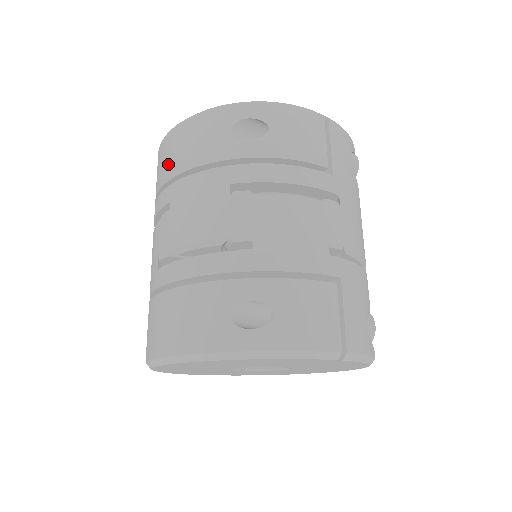
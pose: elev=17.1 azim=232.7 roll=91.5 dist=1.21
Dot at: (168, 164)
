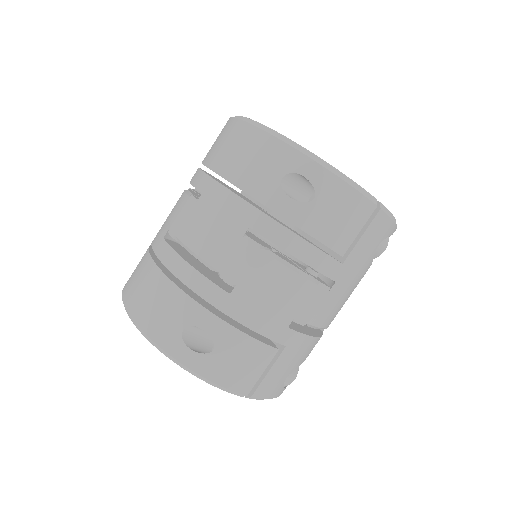
Dot at: (222, 154)
